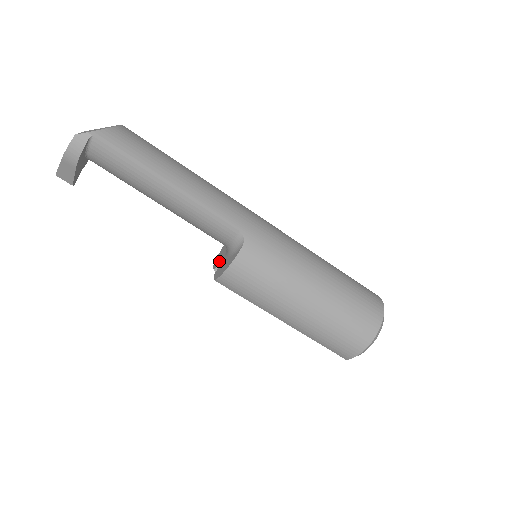
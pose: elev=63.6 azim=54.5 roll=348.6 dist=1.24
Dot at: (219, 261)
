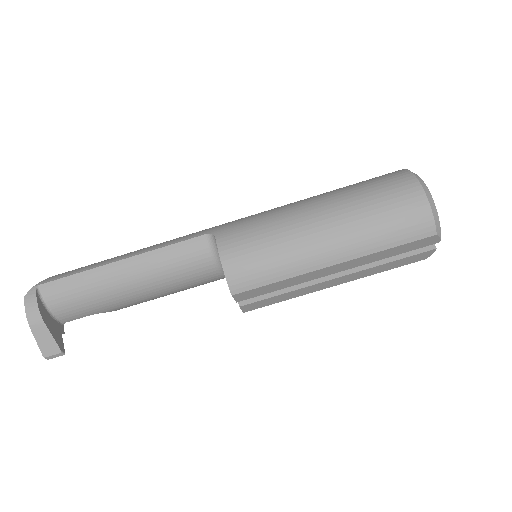
Dot at: occluded
